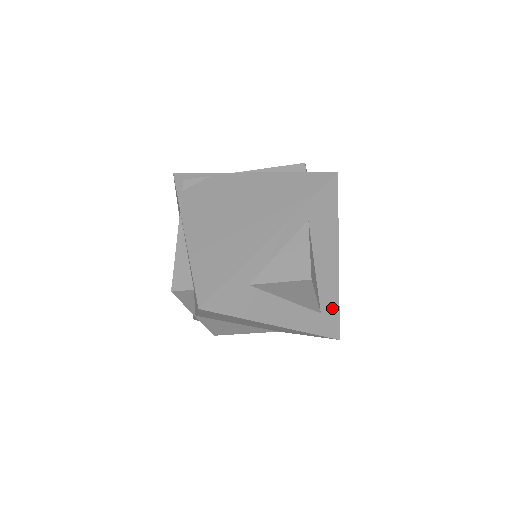
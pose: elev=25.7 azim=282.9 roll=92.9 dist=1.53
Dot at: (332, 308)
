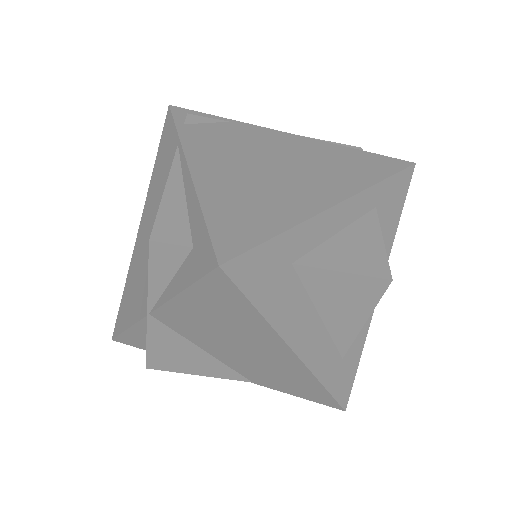
Dot at: (354, 356)
